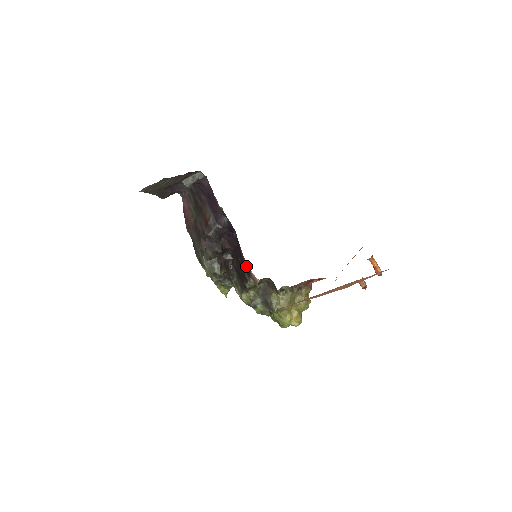
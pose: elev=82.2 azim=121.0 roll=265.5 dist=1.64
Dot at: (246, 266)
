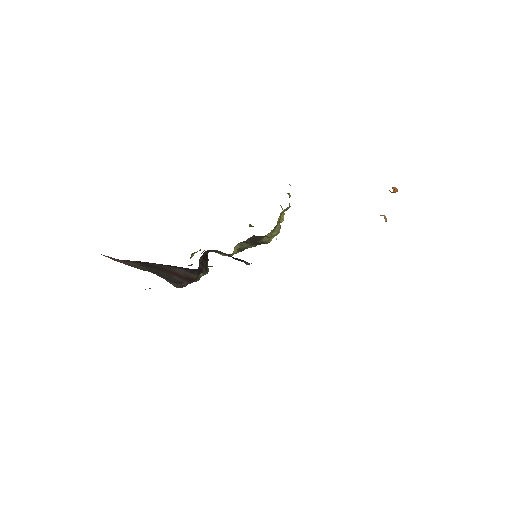
Dot at: occluded
